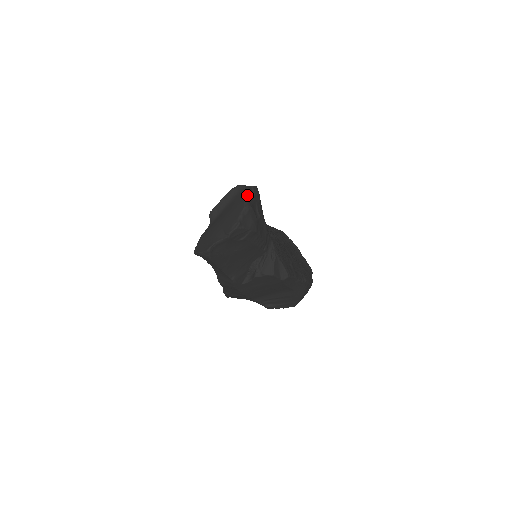
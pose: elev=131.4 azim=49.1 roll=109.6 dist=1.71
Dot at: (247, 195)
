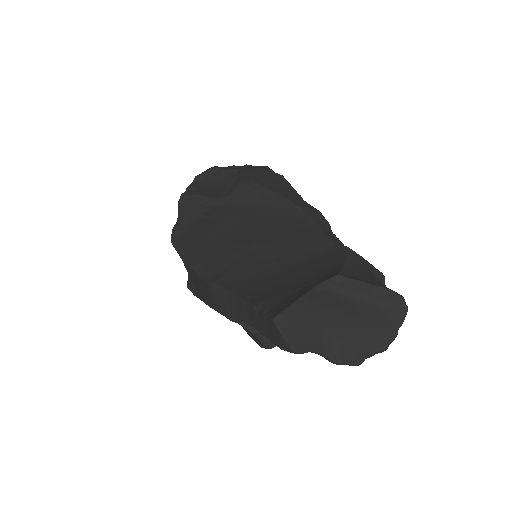
Dot at: (398, 328)
